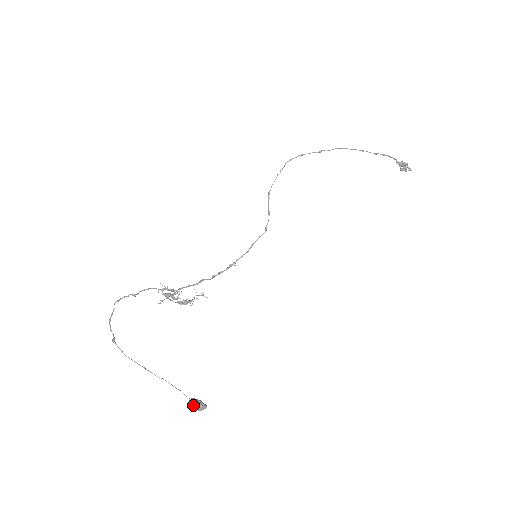
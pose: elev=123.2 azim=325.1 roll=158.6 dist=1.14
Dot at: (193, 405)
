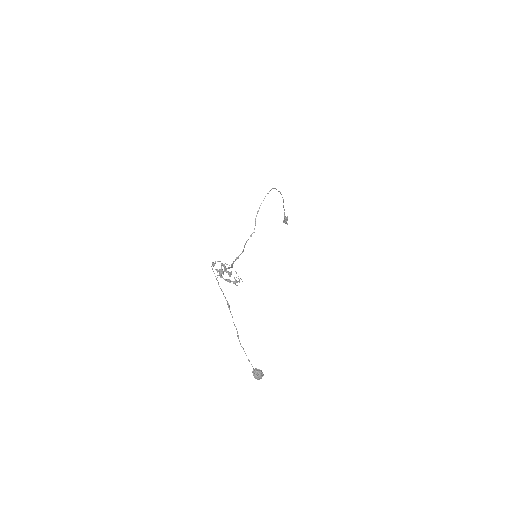
Dot at: (260, 374)
